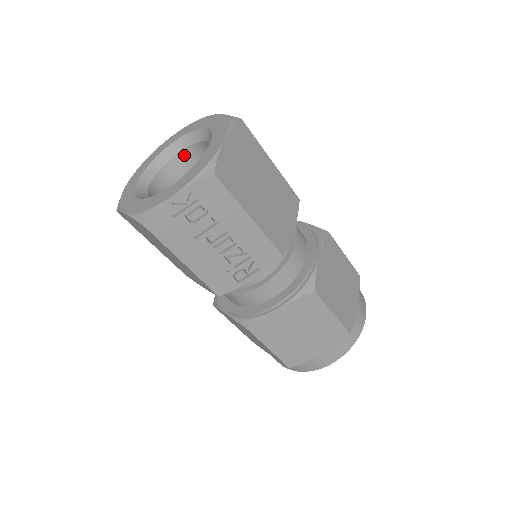
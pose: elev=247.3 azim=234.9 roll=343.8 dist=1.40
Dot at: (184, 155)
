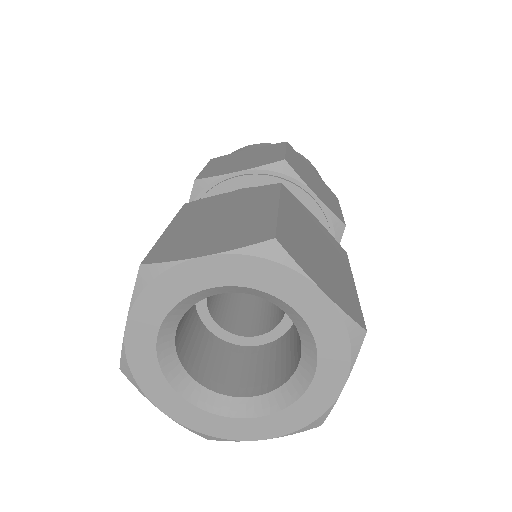
Dot at: occluded
